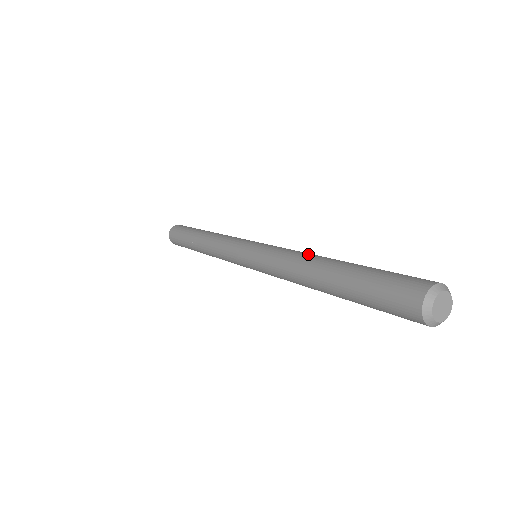
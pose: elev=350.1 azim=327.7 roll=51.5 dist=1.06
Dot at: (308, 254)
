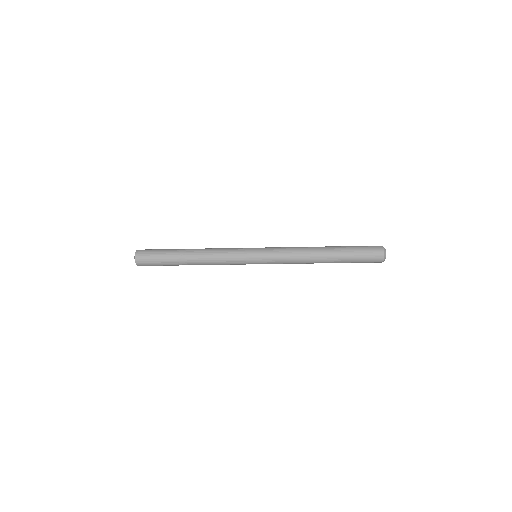
Dot at: occluded
